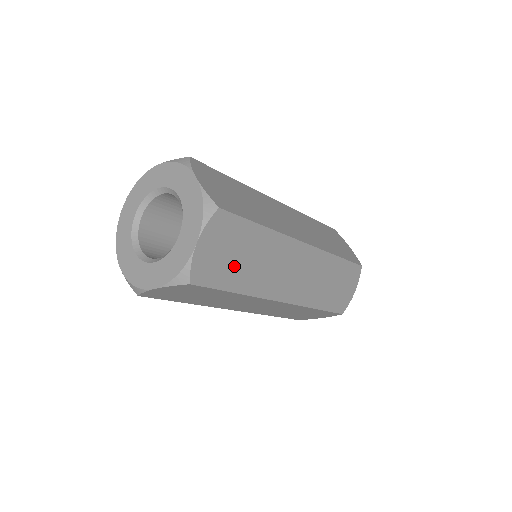
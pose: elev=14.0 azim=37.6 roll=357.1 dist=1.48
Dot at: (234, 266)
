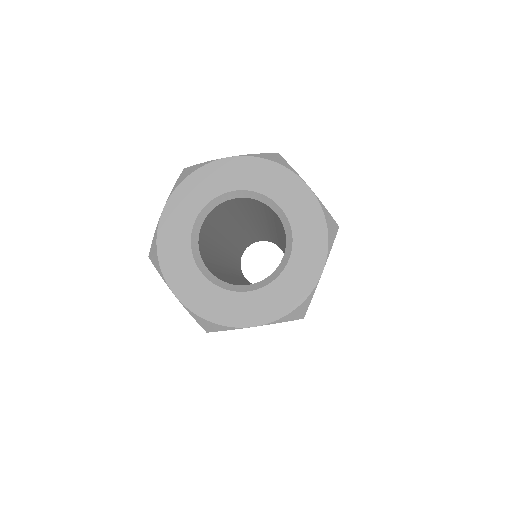
Dot at: occluded
